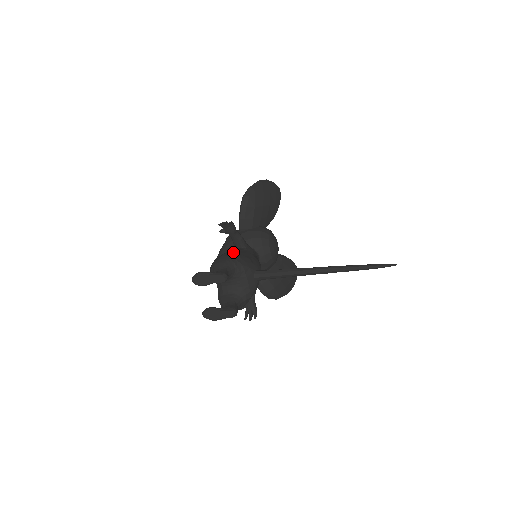
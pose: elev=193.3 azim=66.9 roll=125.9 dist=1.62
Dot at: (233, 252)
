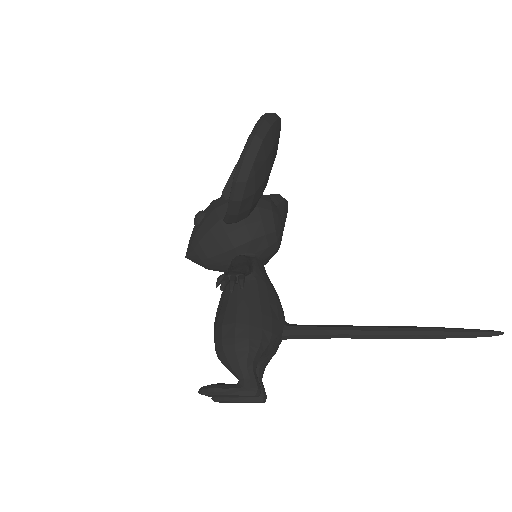
Dot at: (246, 313)
